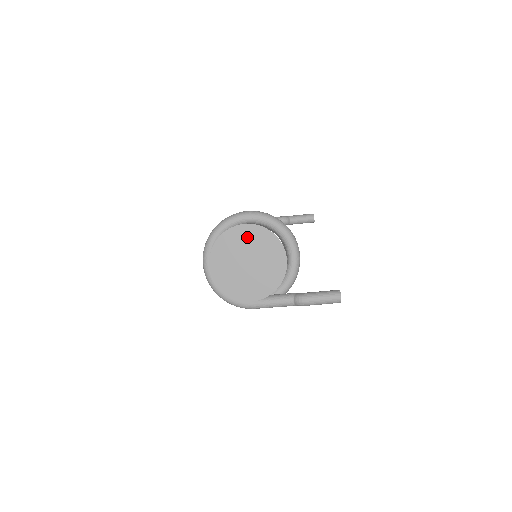
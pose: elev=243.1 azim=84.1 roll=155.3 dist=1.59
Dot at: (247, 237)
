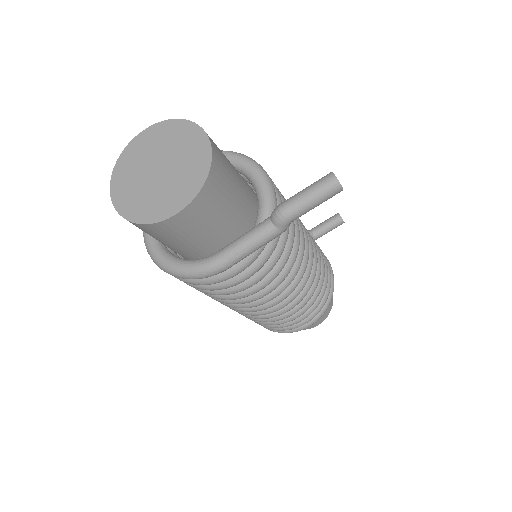
Dot at: (150, 142)
